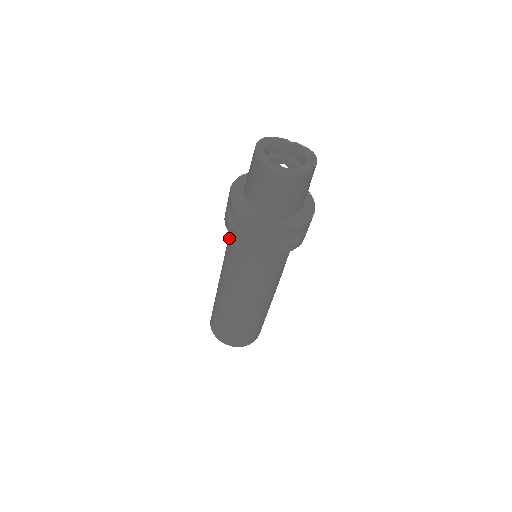
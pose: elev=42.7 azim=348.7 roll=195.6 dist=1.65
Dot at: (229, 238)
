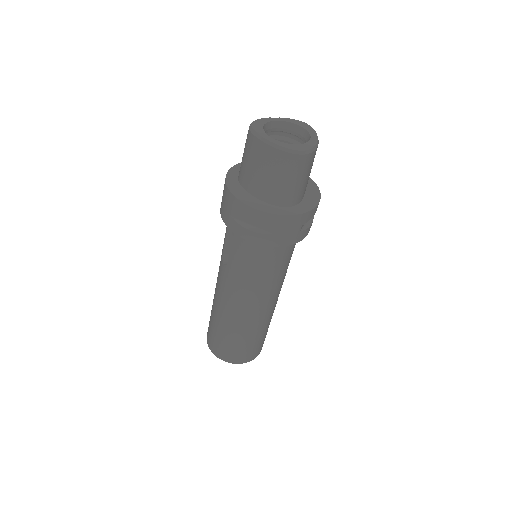
Dot at: (235, 249)
